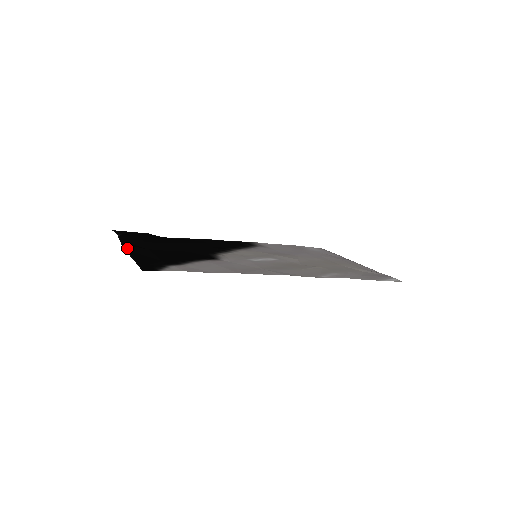
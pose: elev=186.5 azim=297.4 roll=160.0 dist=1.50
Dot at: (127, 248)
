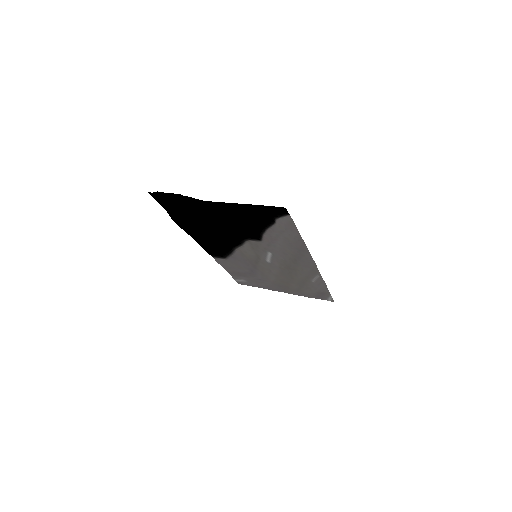
Dot at: (208, 202)
